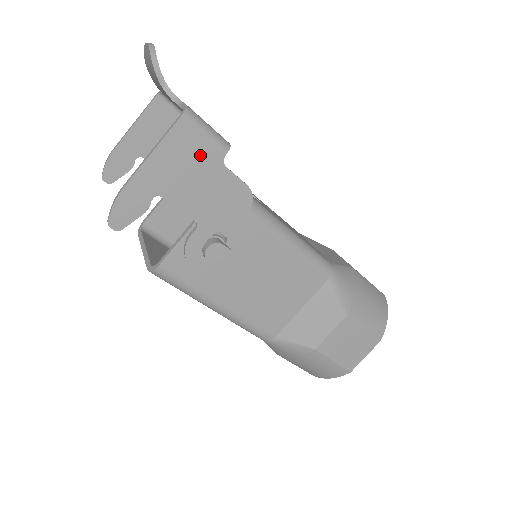
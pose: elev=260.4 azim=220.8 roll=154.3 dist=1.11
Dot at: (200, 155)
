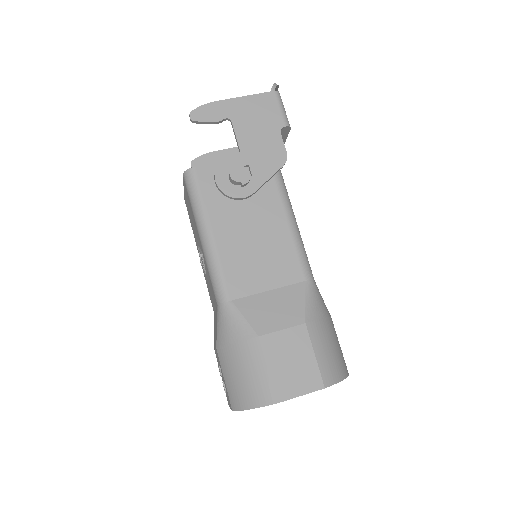
Dot at: (270, 116)
